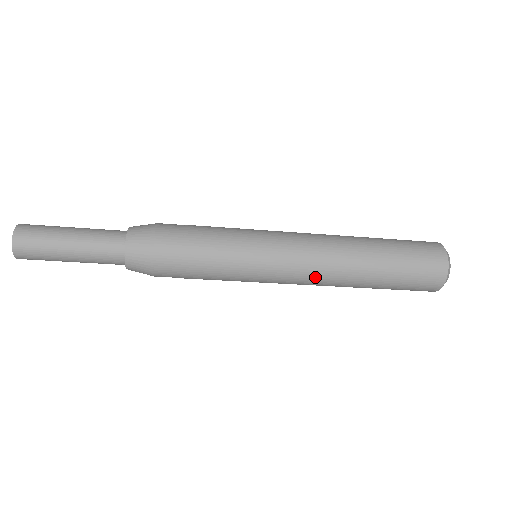
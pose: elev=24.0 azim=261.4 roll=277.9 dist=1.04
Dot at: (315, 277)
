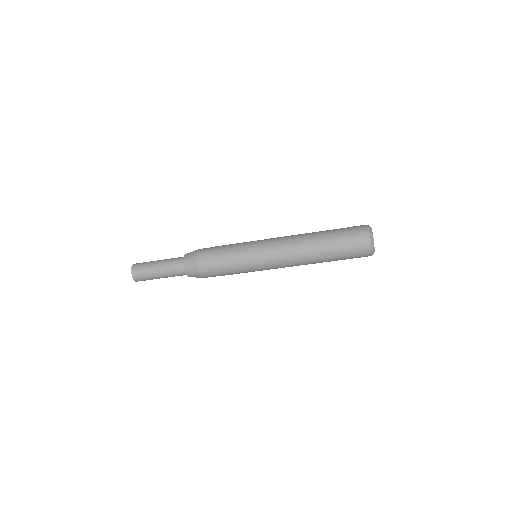
Dot at: (288, 260)
